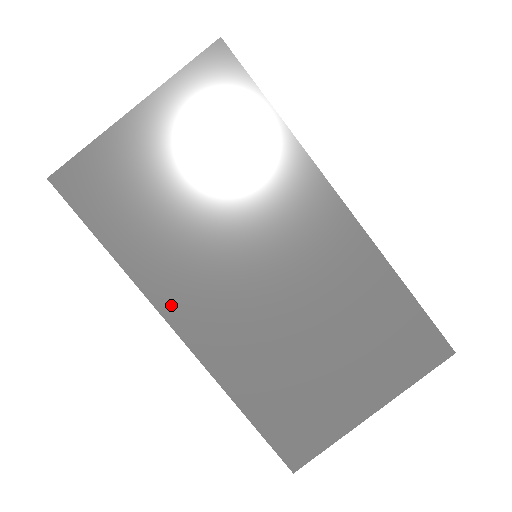
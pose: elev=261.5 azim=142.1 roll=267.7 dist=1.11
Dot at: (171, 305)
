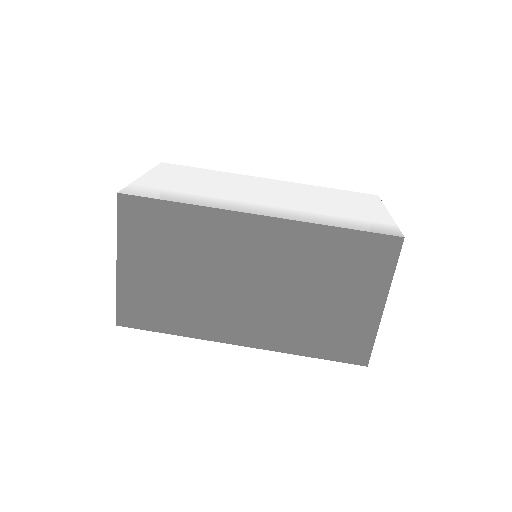
Dot at: (225, 335)
